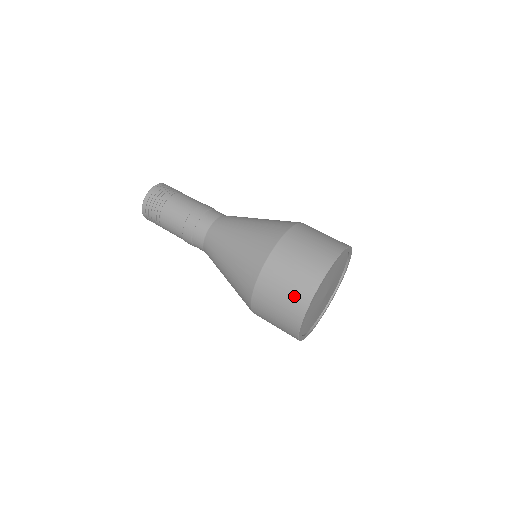
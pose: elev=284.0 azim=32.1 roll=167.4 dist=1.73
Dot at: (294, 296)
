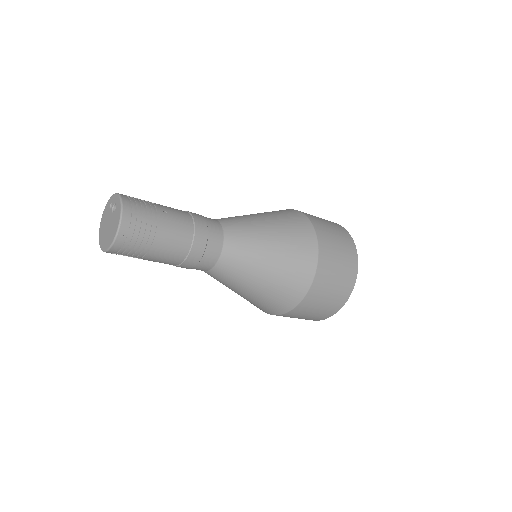
Dot at: (308, 319)
